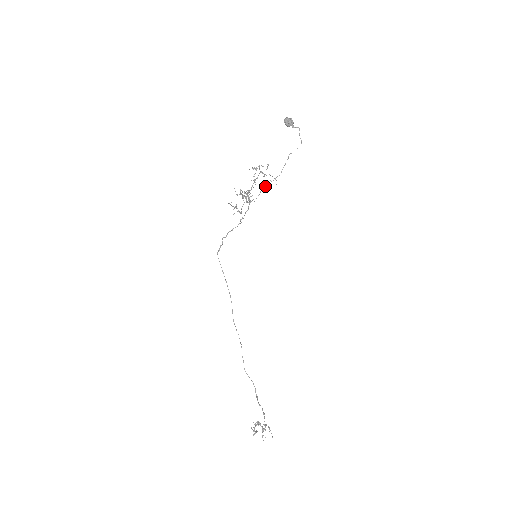
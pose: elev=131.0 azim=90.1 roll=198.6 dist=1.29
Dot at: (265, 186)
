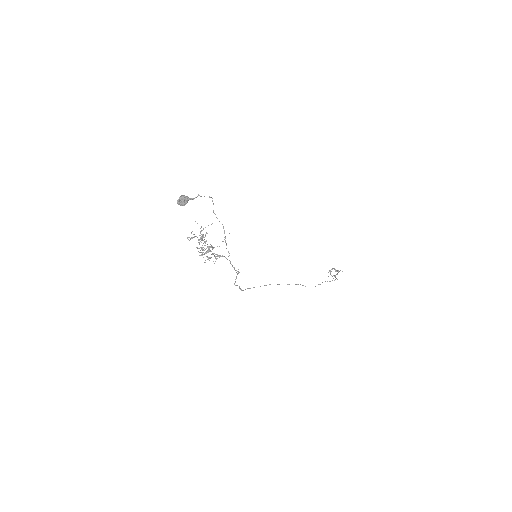
Dot at: (226, 245)
